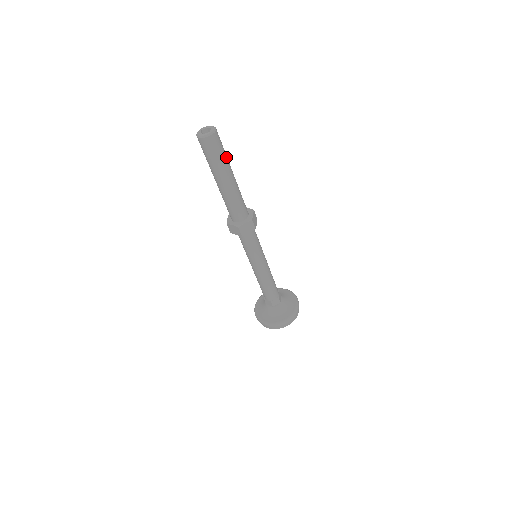
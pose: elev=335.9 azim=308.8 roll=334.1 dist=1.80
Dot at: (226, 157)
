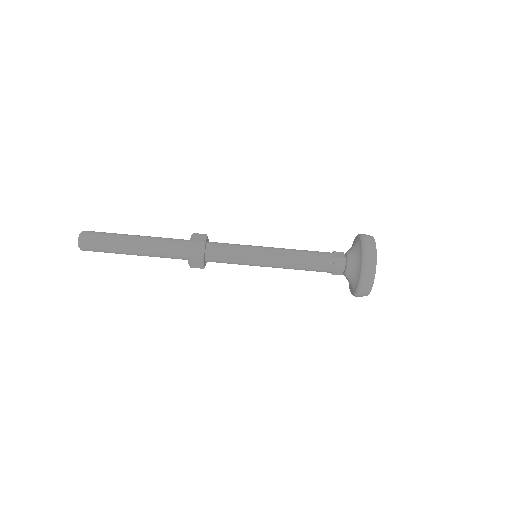
Dot at: (110, 243)
